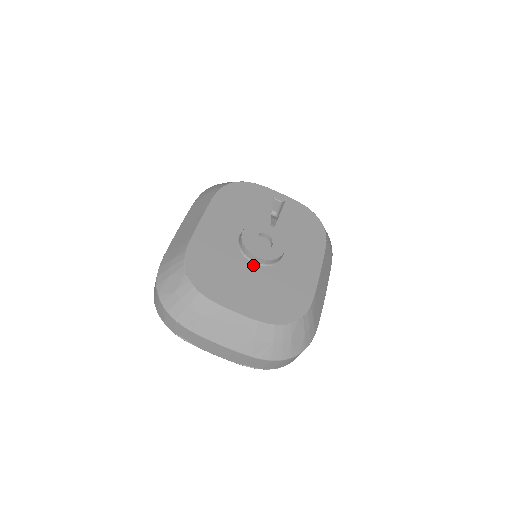
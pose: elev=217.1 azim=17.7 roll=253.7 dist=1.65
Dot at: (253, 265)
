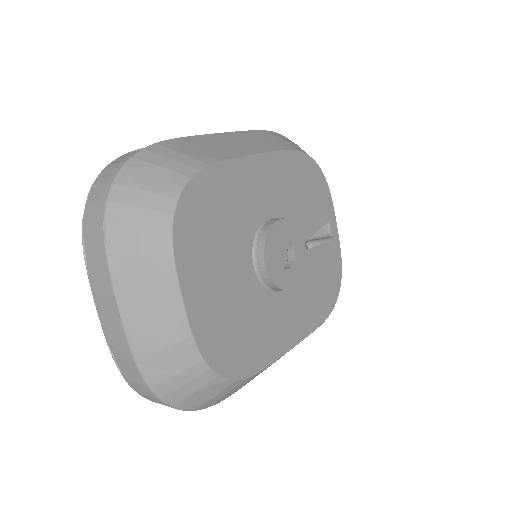
Dot at: (251, 265)
